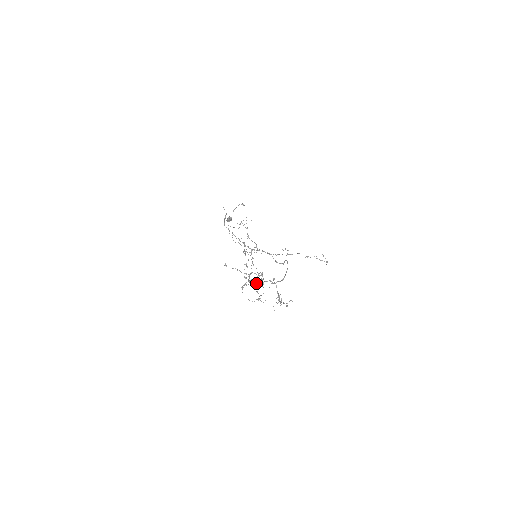
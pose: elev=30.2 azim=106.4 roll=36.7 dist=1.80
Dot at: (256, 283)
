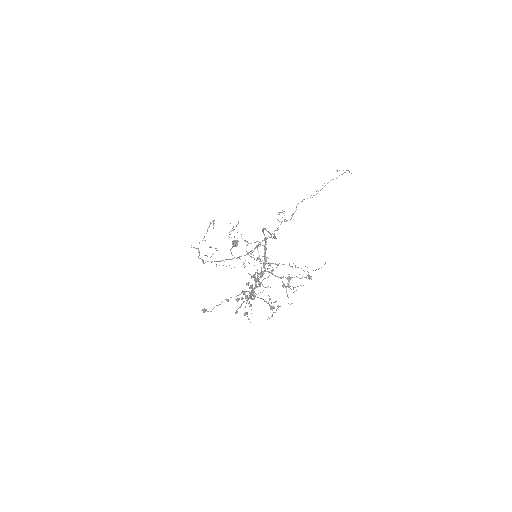
Dot at: (251, 293)
